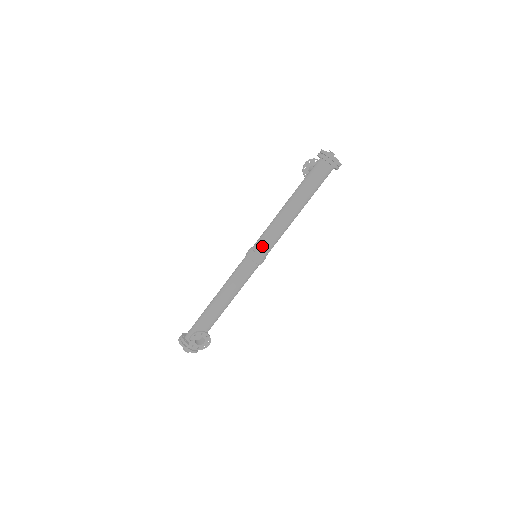
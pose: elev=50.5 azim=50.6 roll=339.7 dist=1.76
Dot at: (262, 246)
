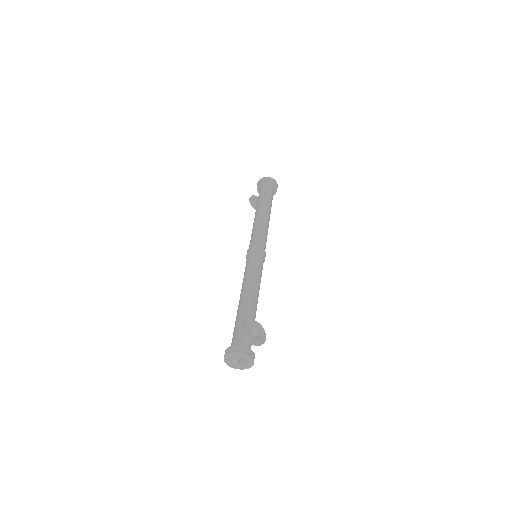
Dot at: (258, 241)
